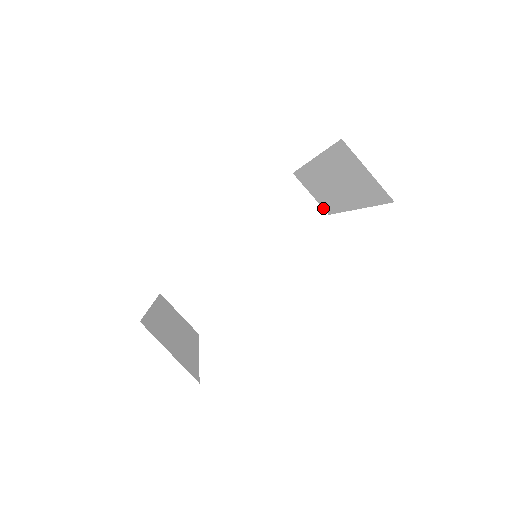
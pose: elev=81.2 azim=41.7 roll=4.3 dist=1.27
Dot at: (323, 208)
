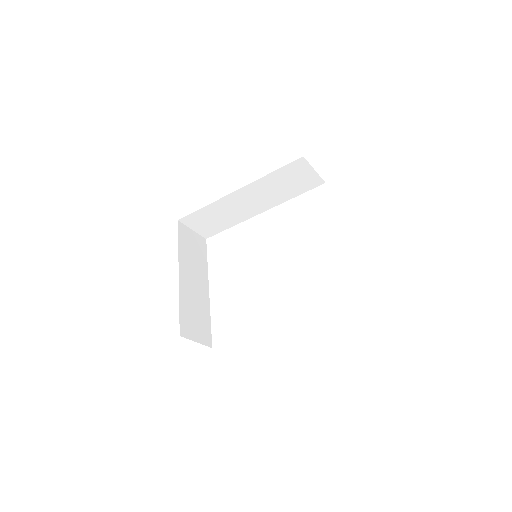
Dot at: (322, 179)
